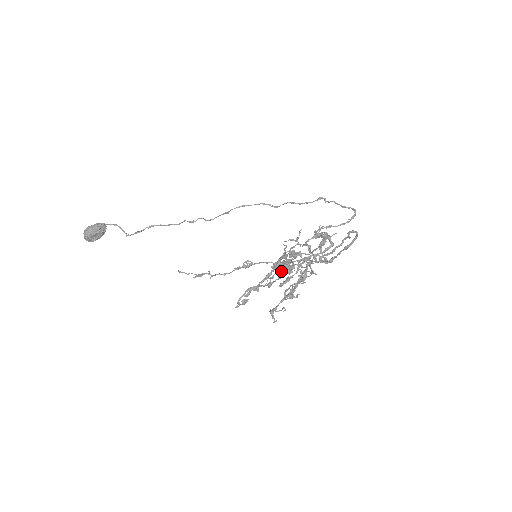
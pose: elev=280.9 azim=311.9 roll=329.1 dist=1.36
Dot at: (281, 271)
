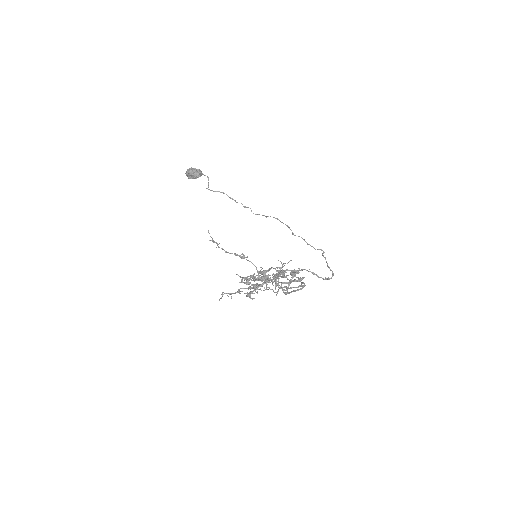
Dot at: (258, 276)
